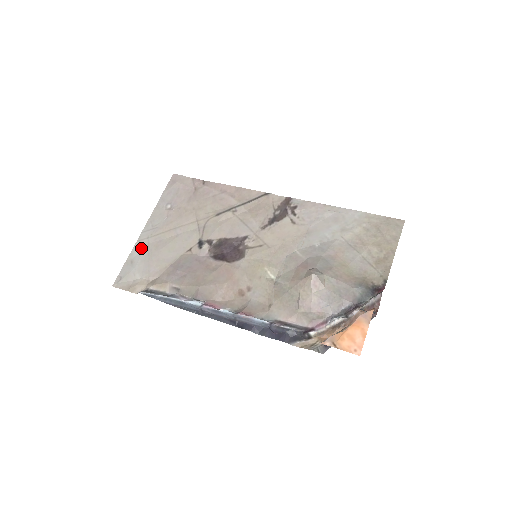
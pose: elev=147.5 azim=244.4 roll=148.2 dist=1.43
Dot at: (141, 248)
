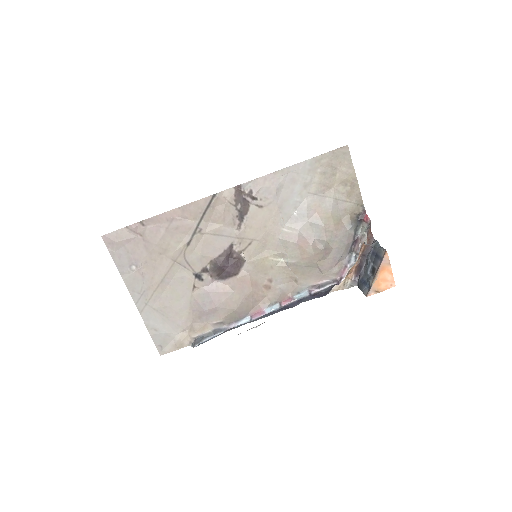
Dot at: (150, 316)
